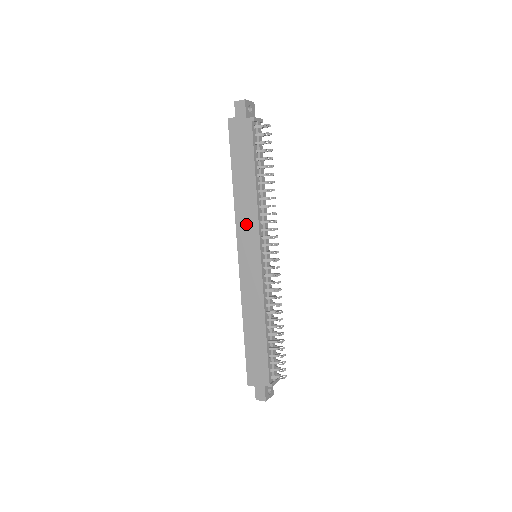
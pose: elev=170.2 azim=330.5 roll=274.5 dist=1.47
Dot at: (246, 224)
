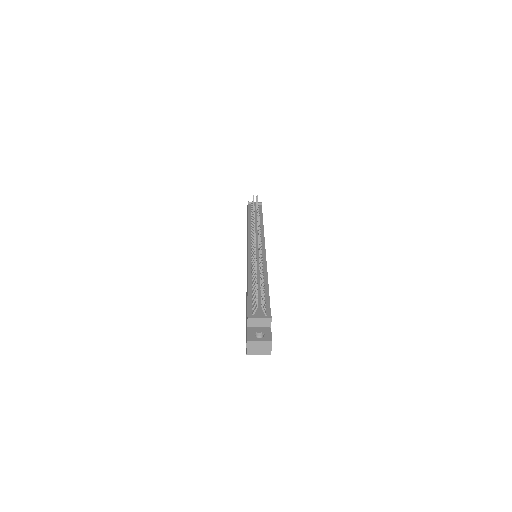
Dot at: occluded
